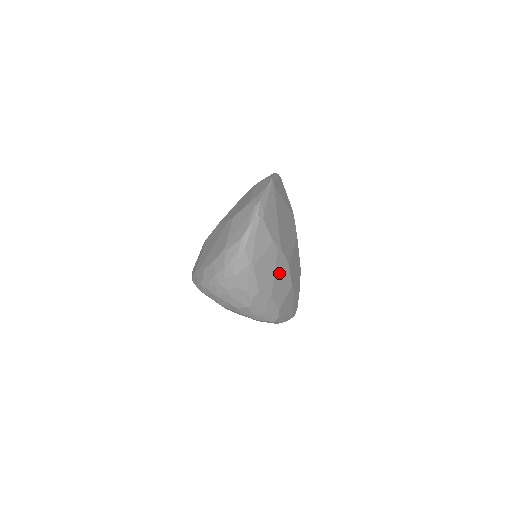
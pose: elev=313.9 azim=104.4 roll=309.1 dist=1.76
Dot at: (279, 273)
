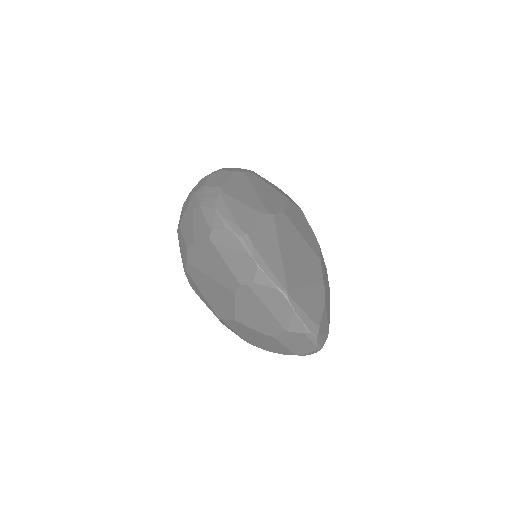
Dot at: (325, 280)
